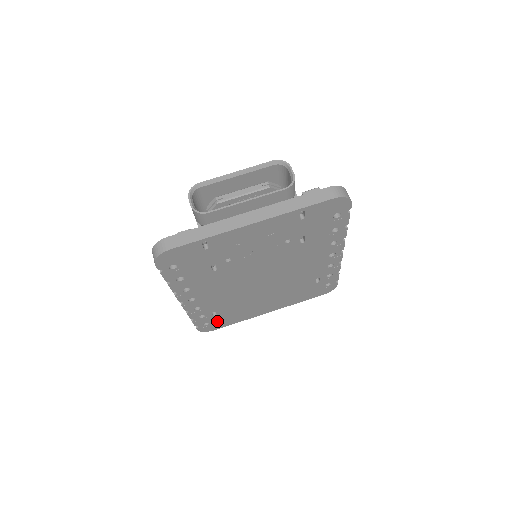
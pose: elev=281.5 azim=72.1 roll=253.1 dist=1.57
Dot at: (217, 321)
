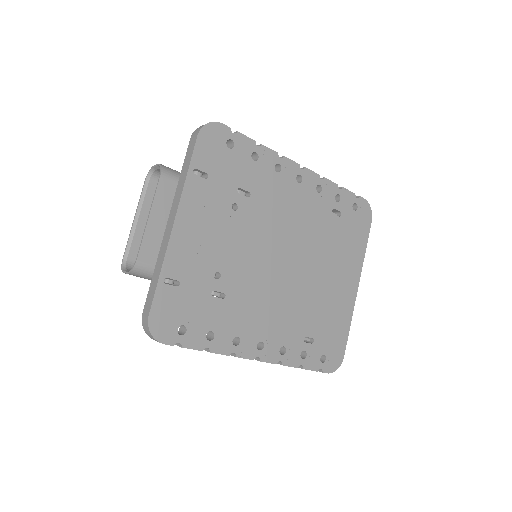
Dot at: (327, 346)
